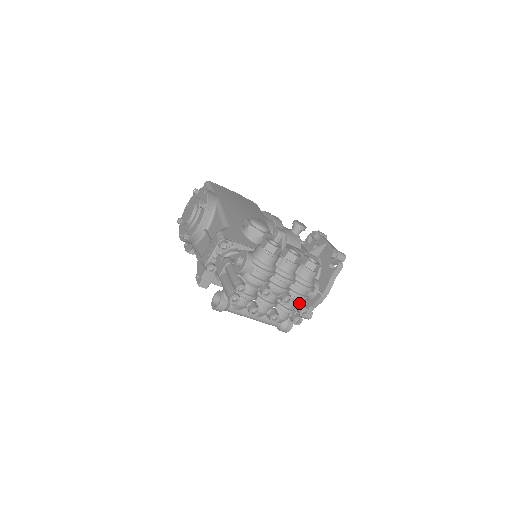
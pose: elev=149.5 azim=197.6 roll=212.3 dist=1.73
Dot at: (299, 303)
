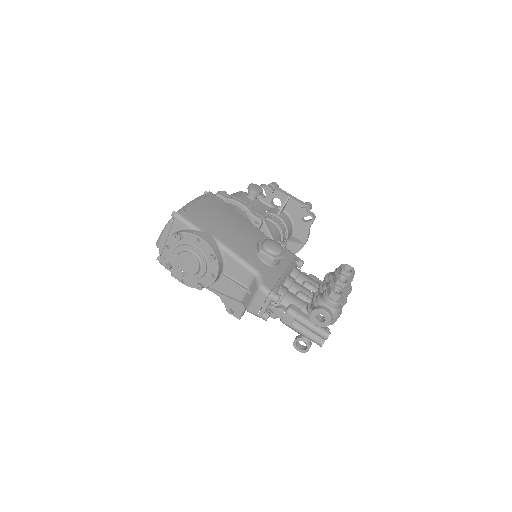
Dot at: occluded
